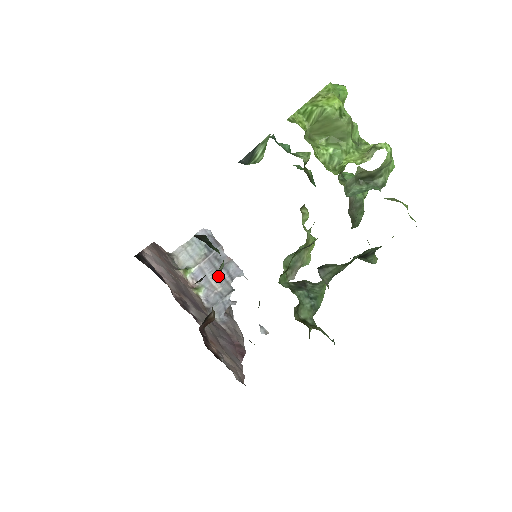
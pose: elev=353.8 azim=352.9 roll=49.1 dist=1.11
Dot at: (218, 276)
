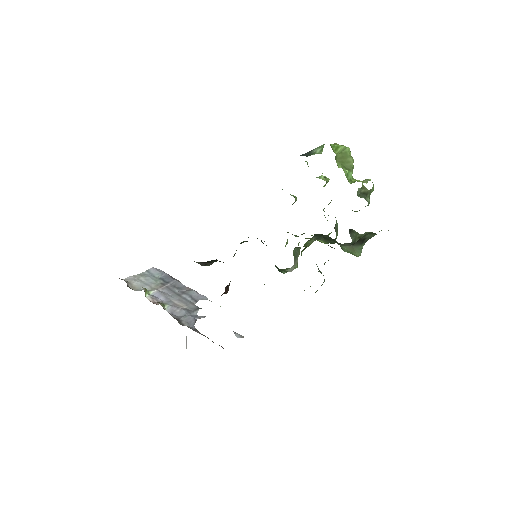
Dot at: (180, 298)
